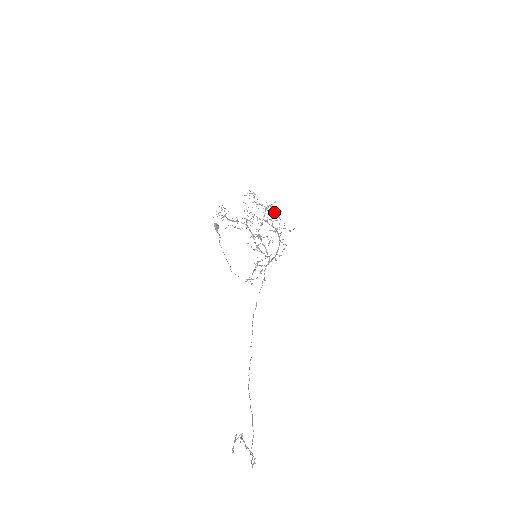
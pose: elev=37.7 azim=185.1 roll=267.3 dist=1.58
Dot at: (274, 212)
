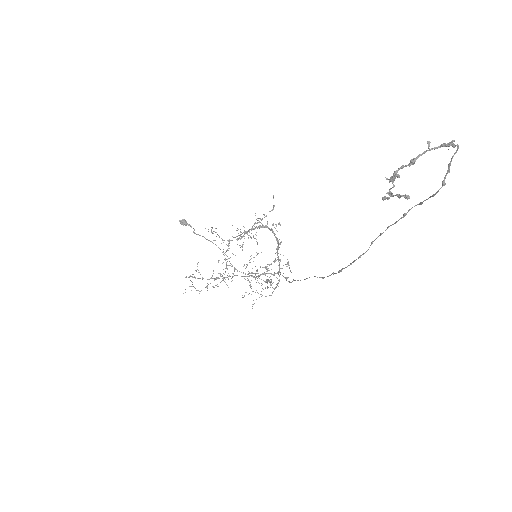
Dot at: occluded
